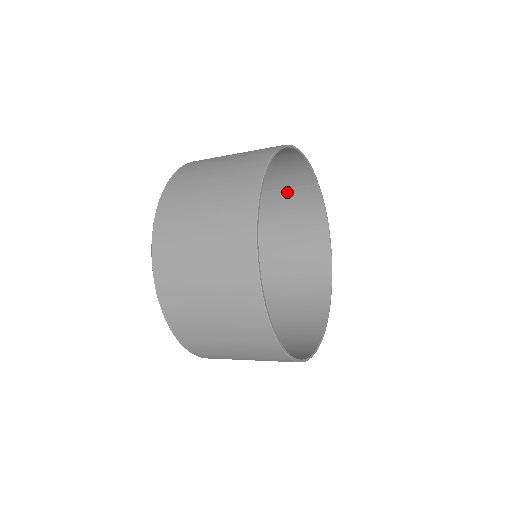
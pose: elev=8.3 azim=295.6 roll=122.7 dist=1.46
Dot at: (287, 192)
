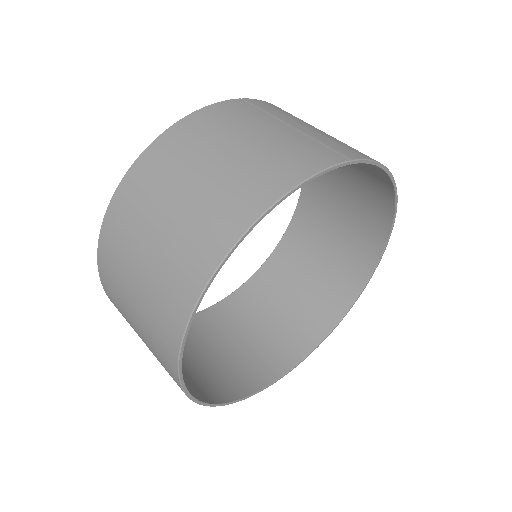
Dot at: occluded
